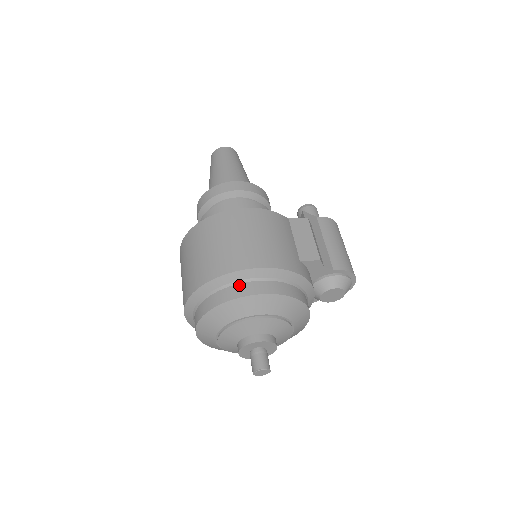
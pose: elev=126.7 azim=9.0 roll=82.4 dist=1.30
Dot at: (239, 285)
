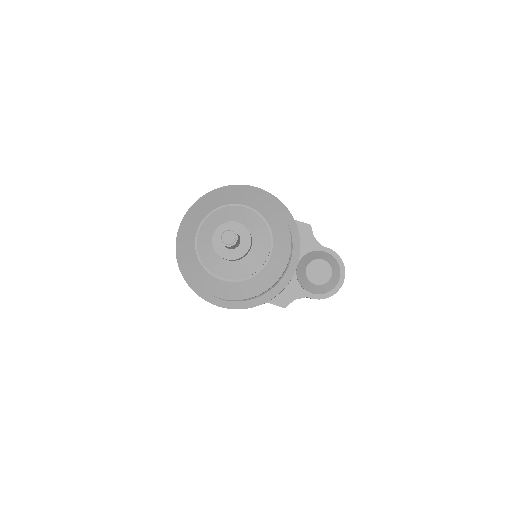
Dot at: occluded
